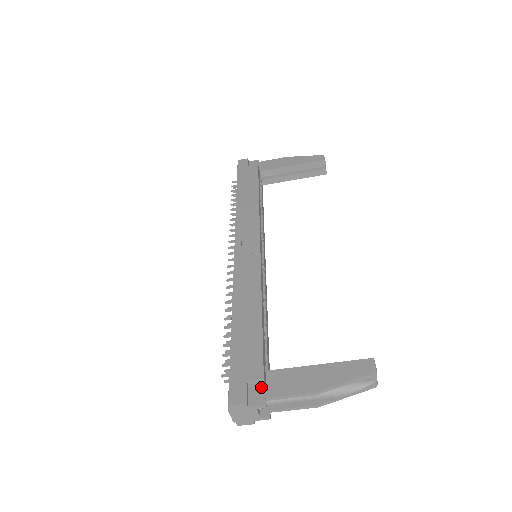
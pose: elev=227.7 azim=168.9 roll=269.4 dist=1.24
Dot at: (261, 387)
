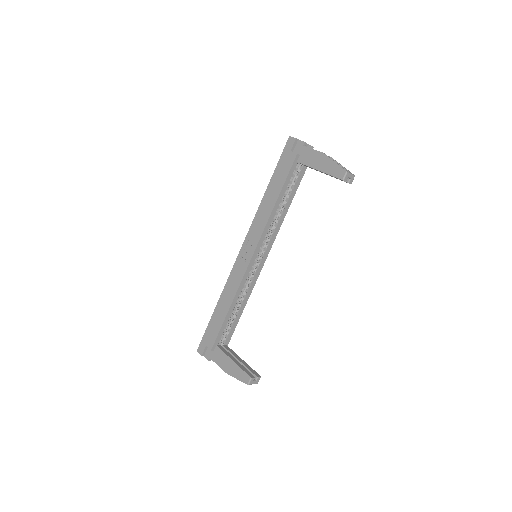
Dot at: (211, 352)
